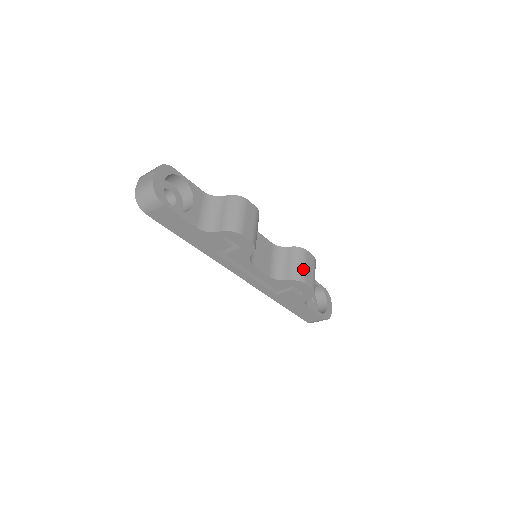
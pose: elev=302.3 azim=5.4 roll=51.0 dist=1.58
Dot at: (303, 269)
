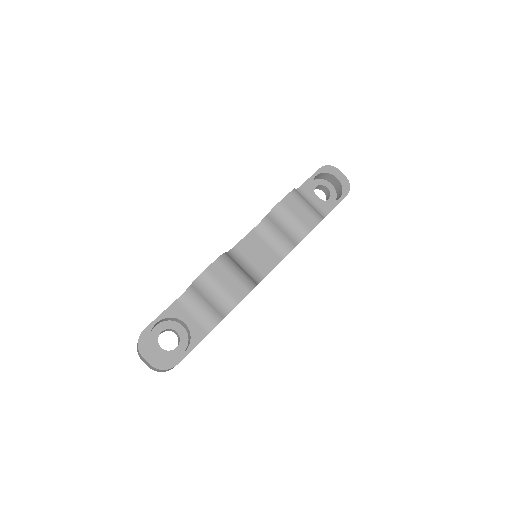
Dot at: (296, 223)
